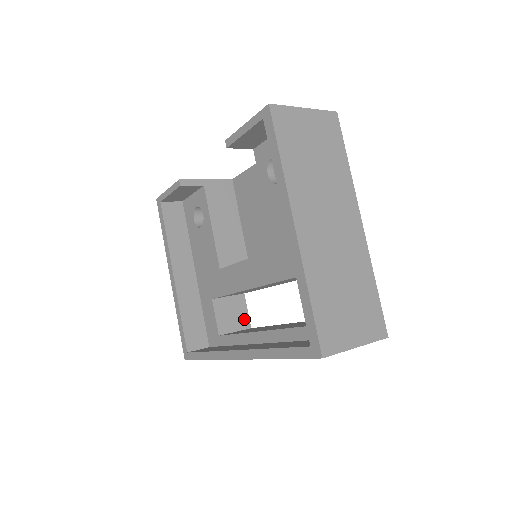
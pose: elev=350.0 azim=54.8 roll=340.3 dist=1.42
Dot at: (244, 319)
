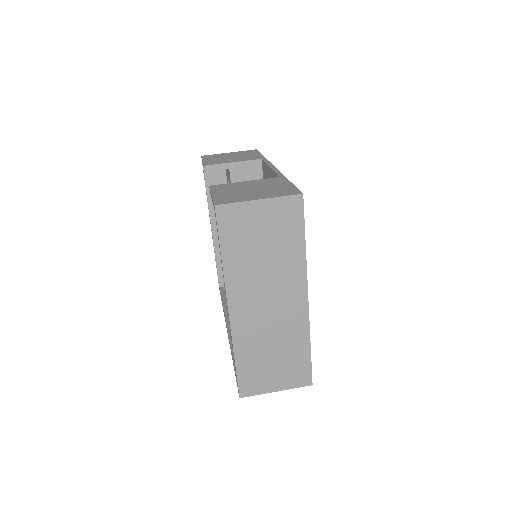
Dot at: occluded
